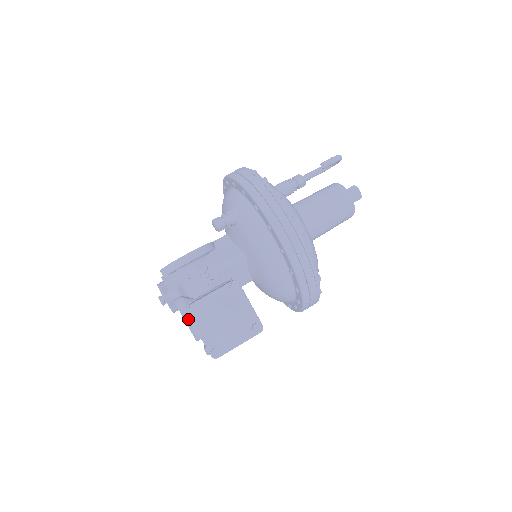
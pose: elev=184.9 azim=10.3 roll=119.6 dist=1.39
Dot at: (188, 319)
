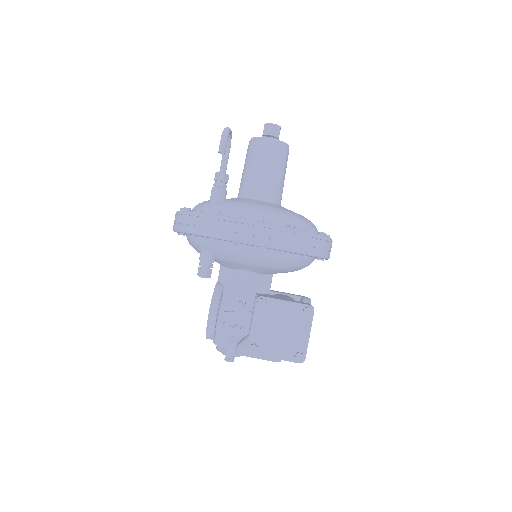
Dot at: occluded
